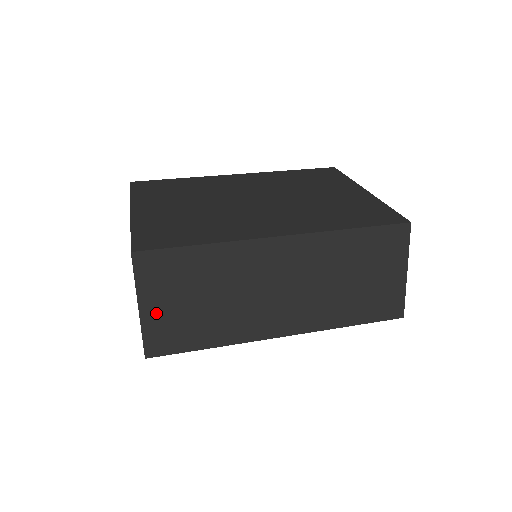
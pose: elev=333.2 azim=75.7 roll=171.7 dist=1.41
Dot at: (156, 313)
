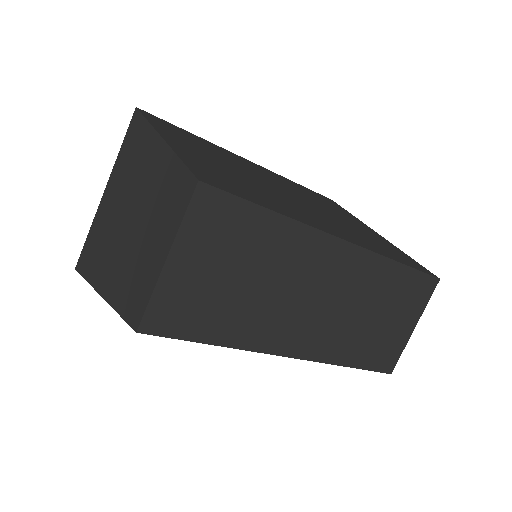
Dot at: (183, 275)
